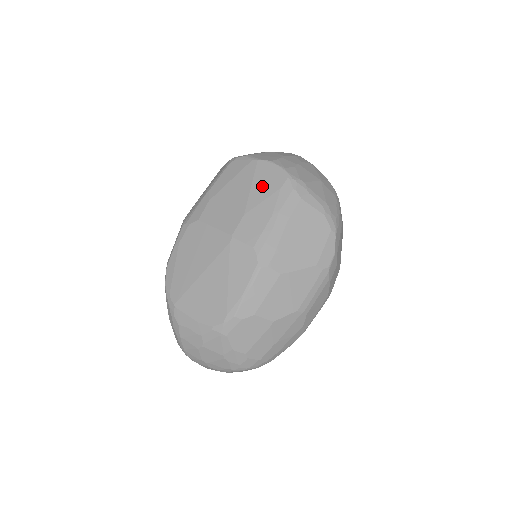
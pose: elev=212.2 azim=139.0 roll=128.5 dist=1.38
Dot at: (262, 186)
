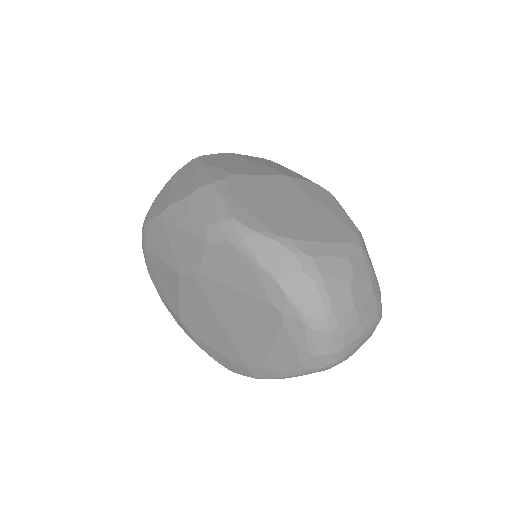
Dot at: (259, 160)
